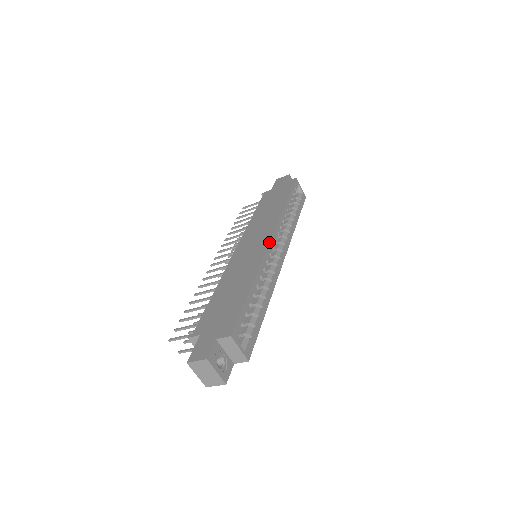
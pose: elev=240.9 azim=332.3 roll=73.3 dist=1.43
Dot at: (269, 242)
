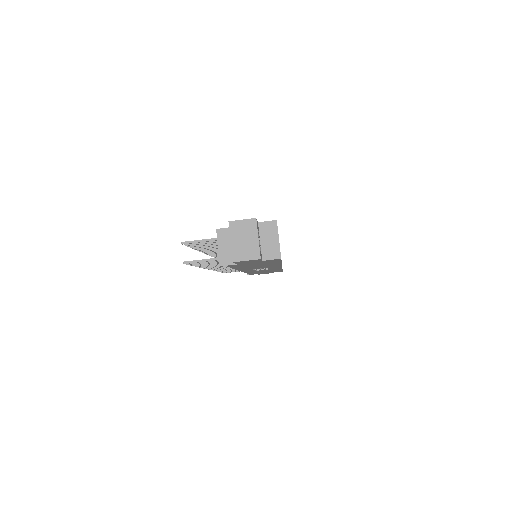
Dot at: occluded
